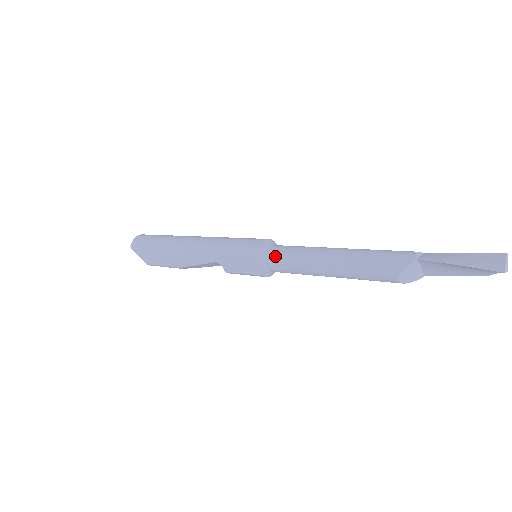
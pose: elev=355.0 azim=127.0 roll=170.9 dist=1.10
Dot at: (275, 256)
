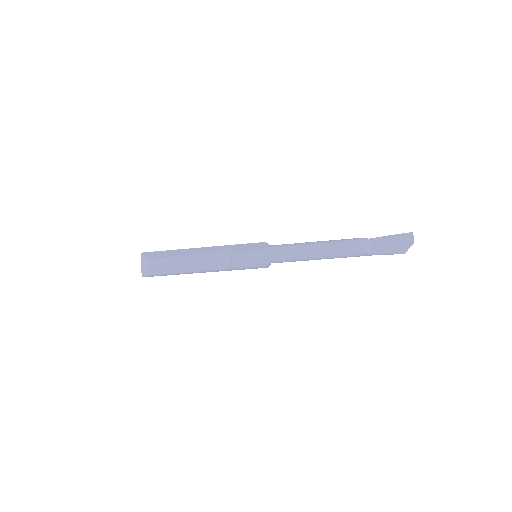
Dot at: (277, 245)
